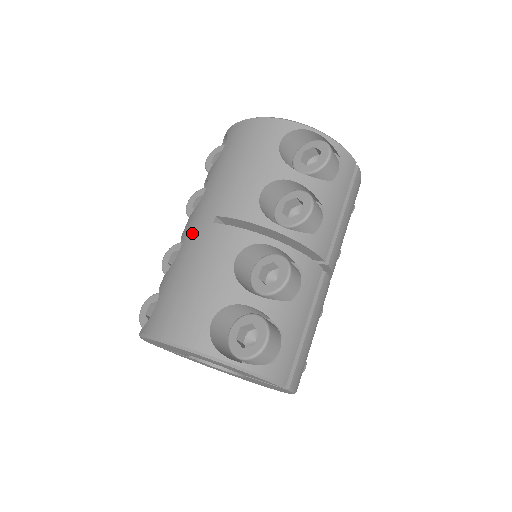
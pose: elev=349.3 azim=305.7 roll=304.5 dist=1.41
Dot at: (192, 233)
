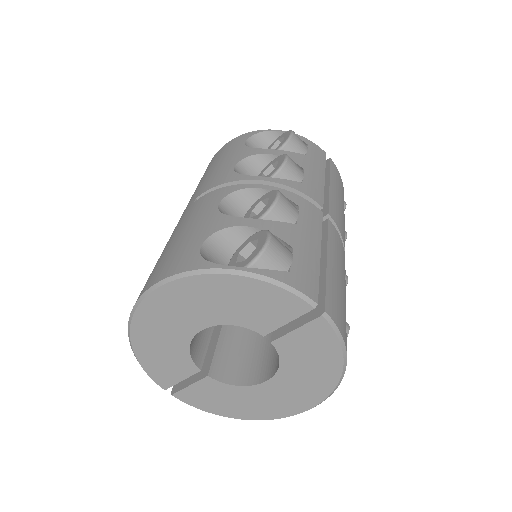
Dot at: occluded
